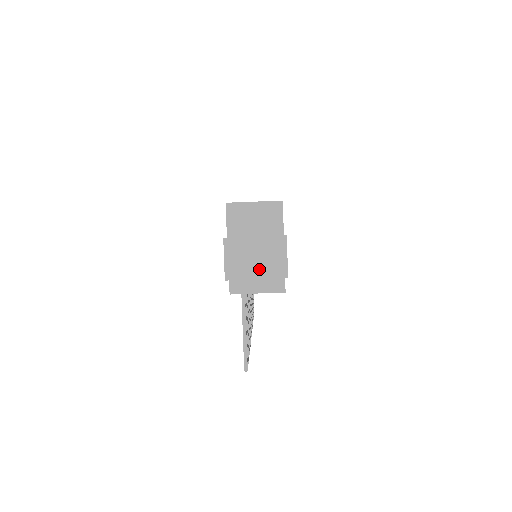
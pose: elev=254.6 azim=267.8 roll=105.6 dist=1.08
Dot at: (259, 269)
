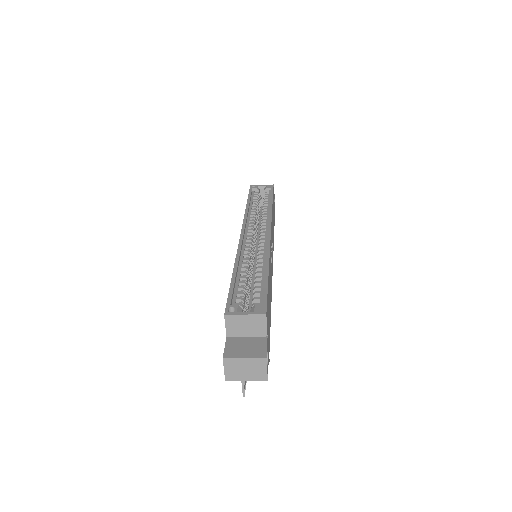
Dot at: (248, 375)
